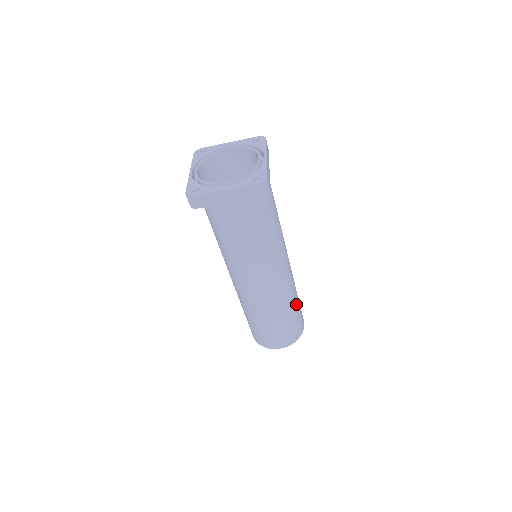
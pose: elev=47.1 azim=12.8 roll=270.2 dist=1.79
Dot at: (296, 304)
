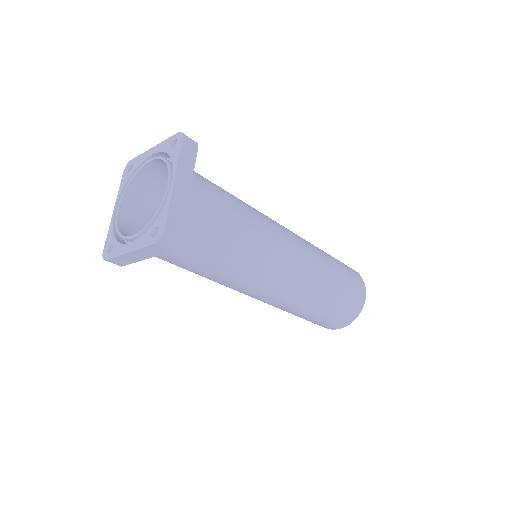
Dot at: (334, 290)
